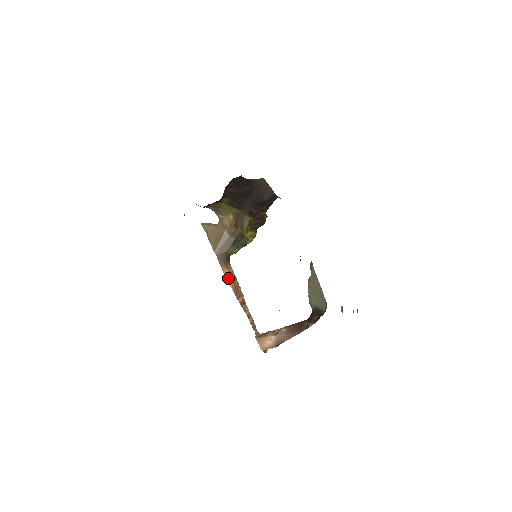
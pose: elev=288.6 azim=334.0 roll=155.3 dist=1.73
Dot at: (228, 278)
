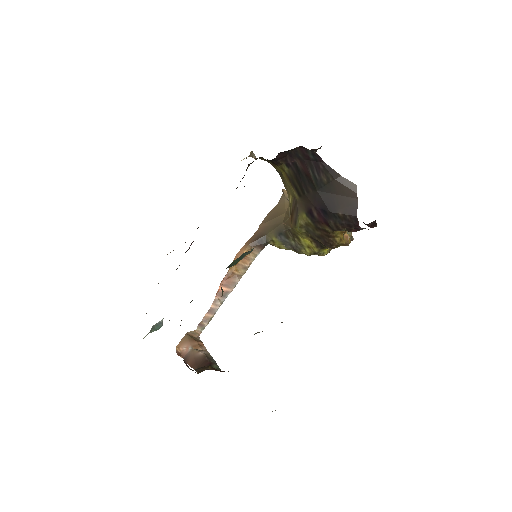
Dot at: (236, 258)
